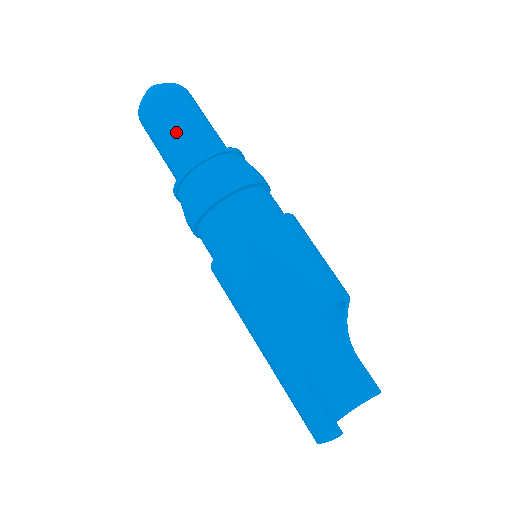
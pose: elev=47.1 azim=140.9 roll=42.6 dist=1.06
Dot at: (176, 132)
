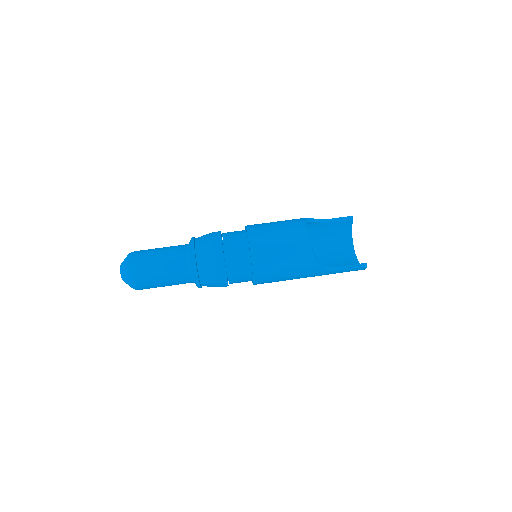
Dot at: (168, 279)
